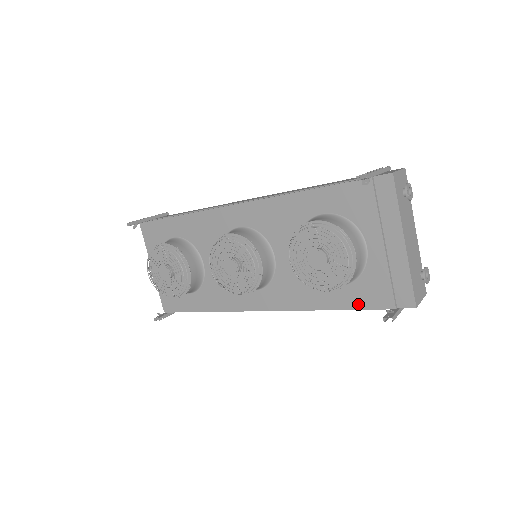
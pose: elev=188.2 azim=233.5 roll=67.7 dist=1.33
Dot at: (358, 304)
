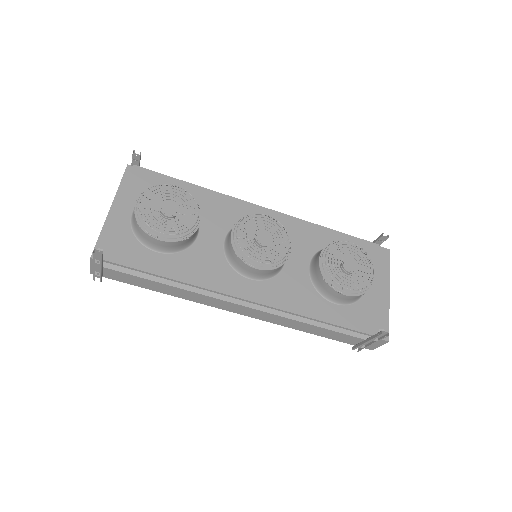
Dot at: (349, 323)
